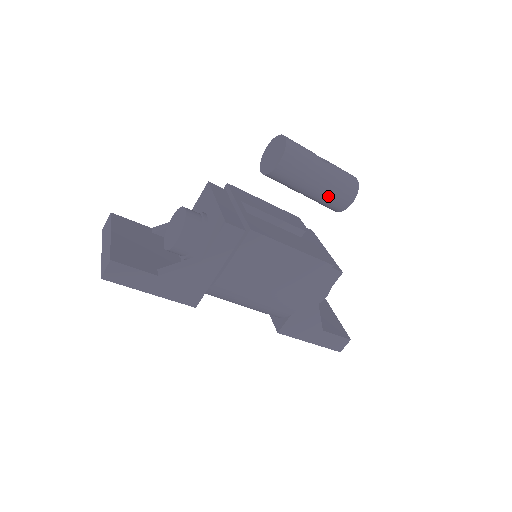
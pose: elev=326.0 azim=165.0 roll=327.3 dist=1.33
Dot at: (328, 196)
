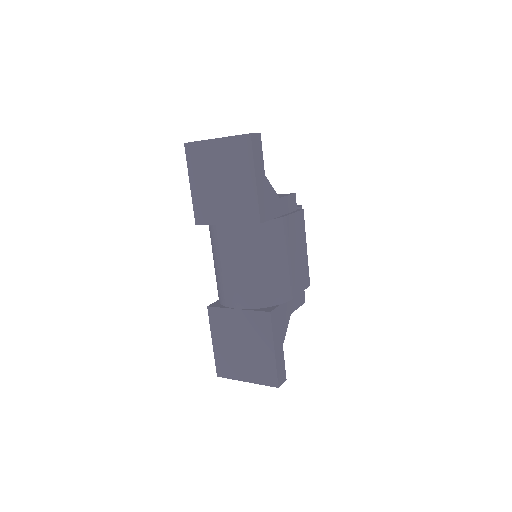
Dot at: occluded
